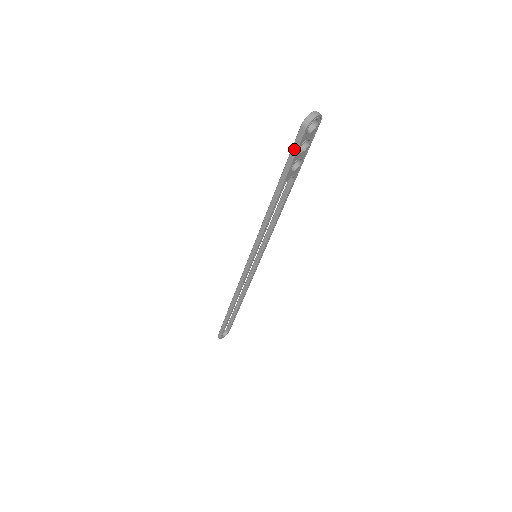
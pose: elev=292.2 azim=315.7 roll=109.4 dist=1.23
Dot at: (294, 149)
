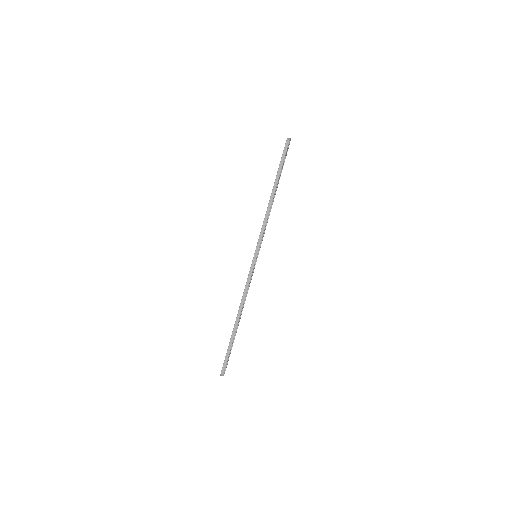
Dot at: (283, 157)
